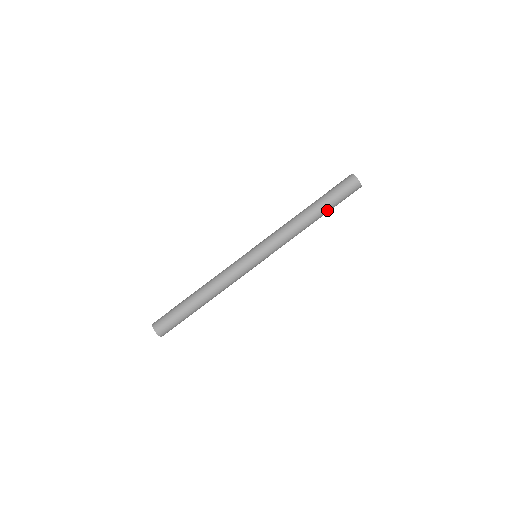
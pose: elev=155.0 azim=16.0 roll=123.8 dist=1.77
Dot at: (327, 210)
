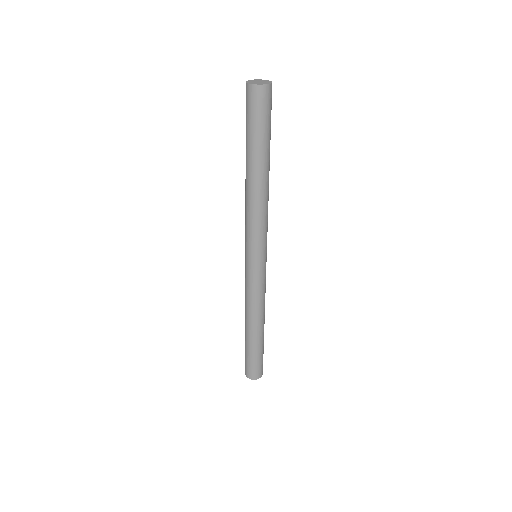
Dot at: (269, 148)
